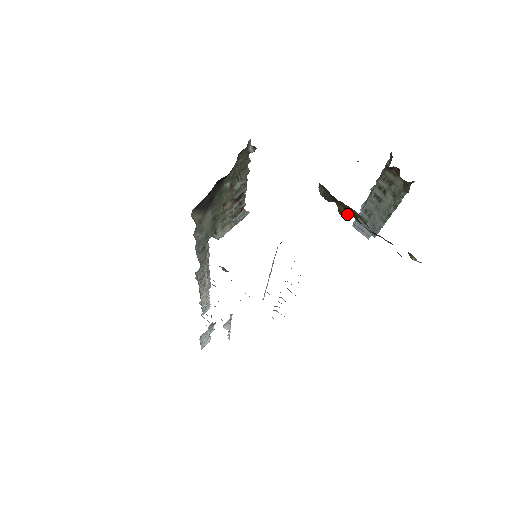
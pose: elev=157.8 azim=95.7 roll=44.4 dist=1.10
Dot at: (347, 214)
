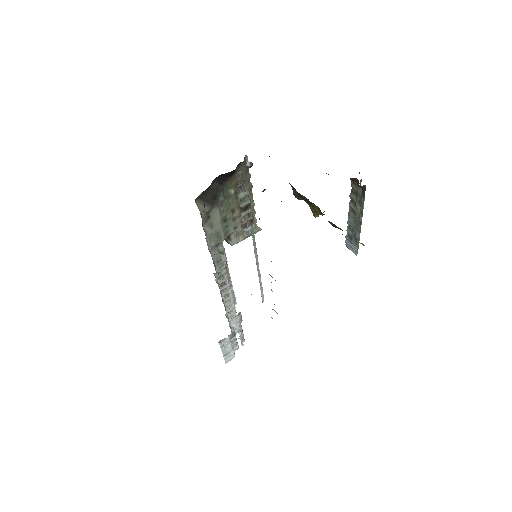
Dot at: (316, 213)
